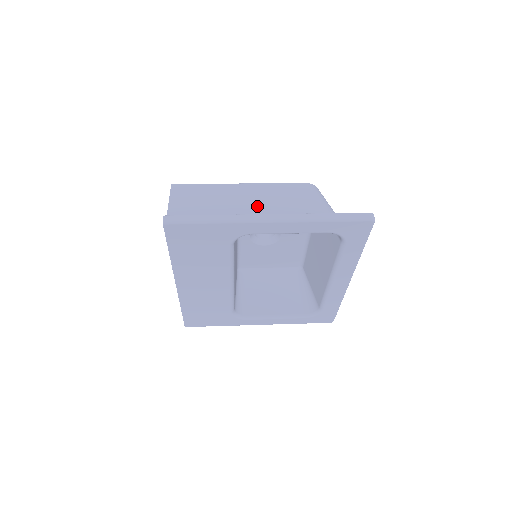
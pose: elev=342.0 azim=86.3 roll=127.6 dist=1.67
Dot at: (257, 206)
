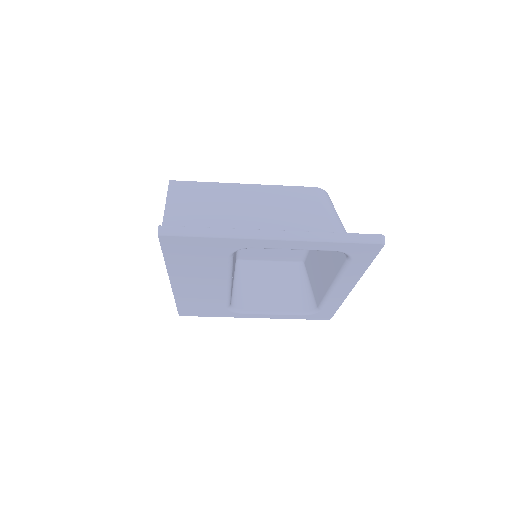
Dot at: (260, 214)
